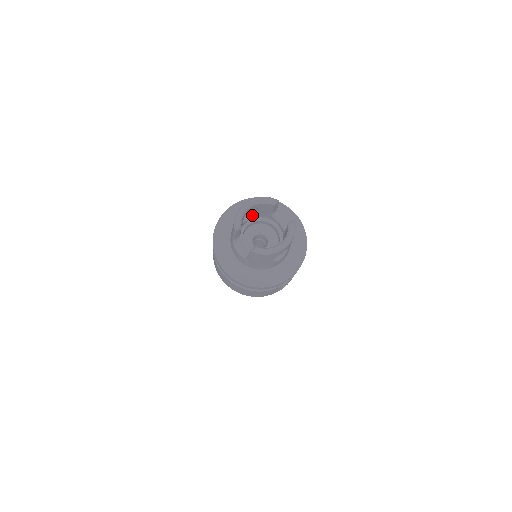
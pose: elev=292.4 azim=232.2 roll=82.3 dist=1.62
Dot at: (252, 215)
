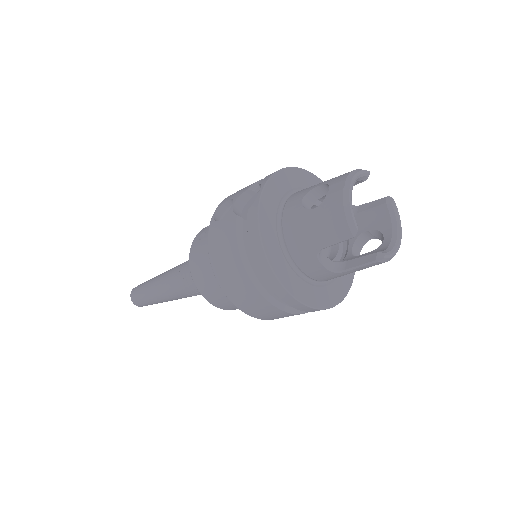
Dot at: (313, 201)
